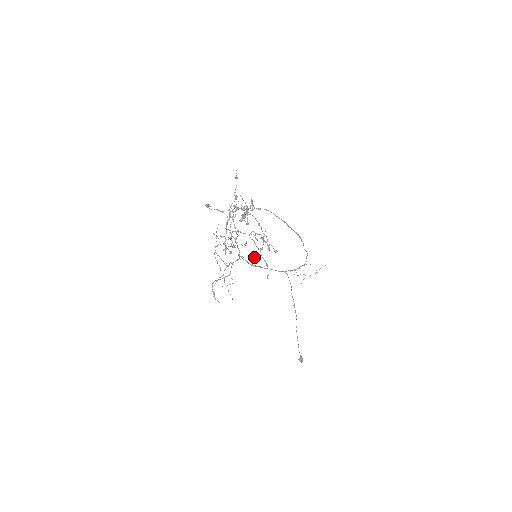
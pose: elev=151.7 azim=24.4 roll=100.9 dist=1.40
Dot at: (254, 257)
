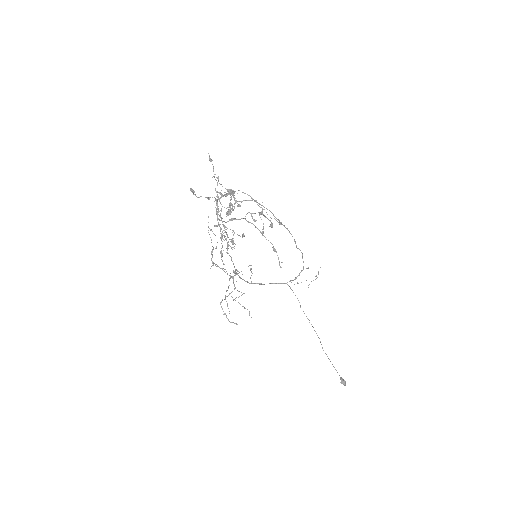
Dot at: occluded
